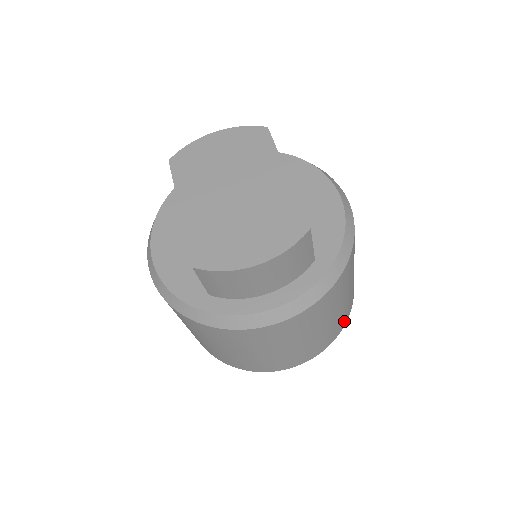
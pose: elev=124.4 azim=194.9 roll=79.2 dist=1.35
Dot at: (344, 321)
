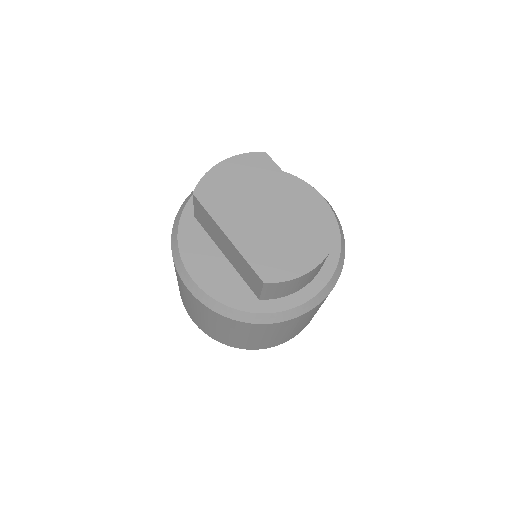
Dot at: occluded
